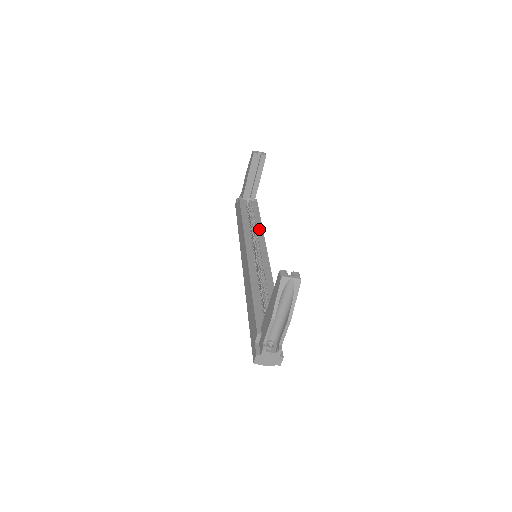
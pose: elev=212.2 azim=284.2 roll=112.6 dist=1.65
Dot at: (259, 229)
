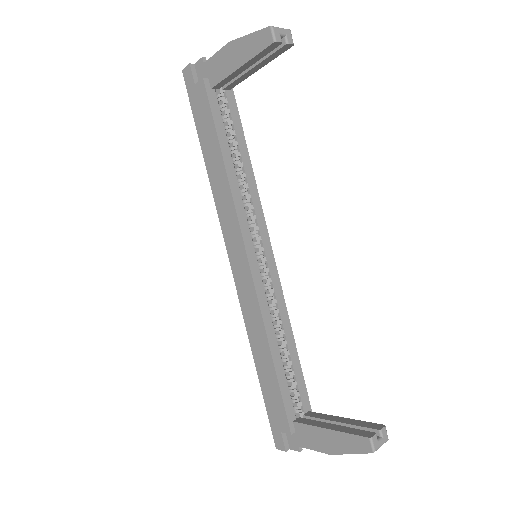
Dot at: (252, 185)
